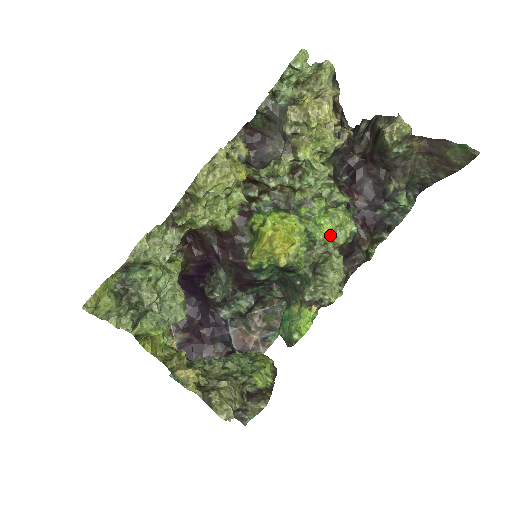
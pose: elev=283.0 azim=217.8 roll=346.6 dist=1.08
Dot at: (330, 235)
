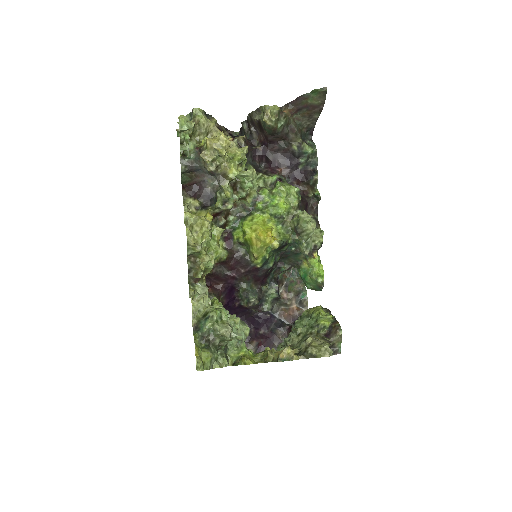
Dot at: (287, 205)
